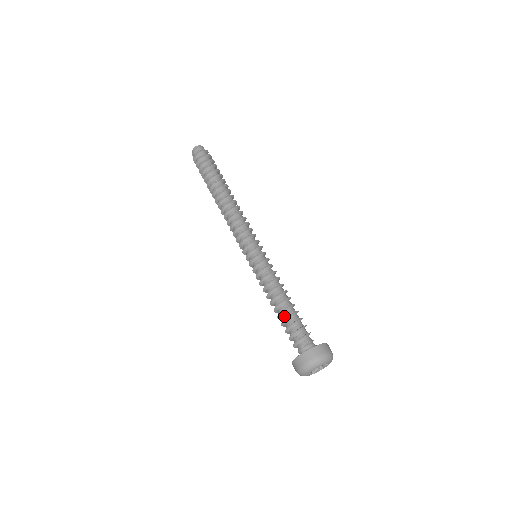
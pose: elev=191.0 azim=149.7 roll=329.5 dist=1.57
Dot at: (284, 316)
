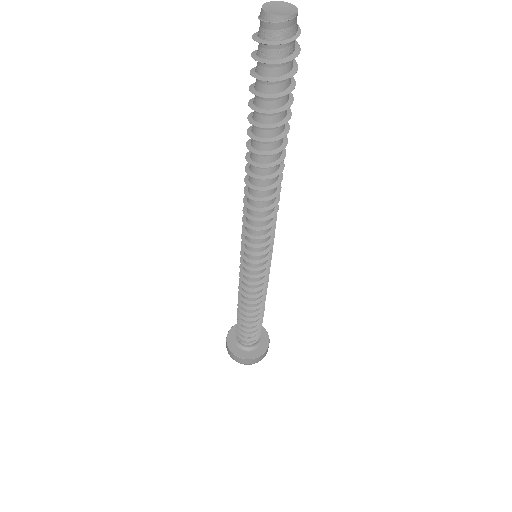
Dot at: occluded
